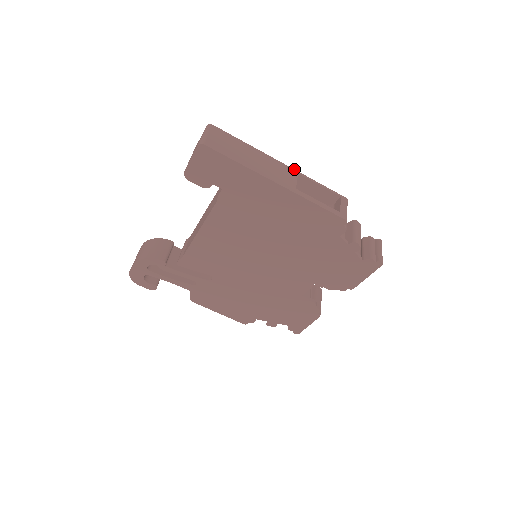
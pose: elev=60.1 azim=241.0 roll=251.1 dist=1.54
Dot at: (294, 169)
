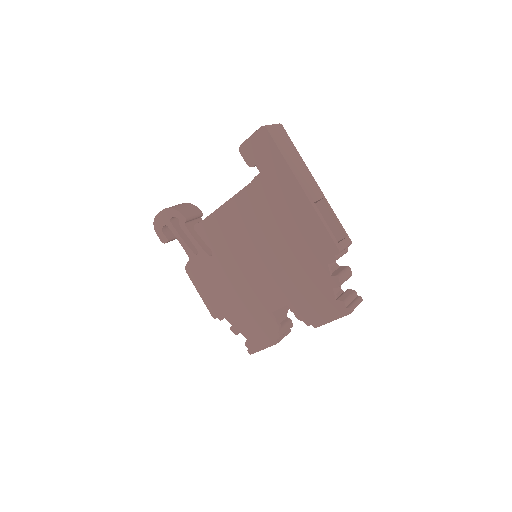
Dot at: occluded
